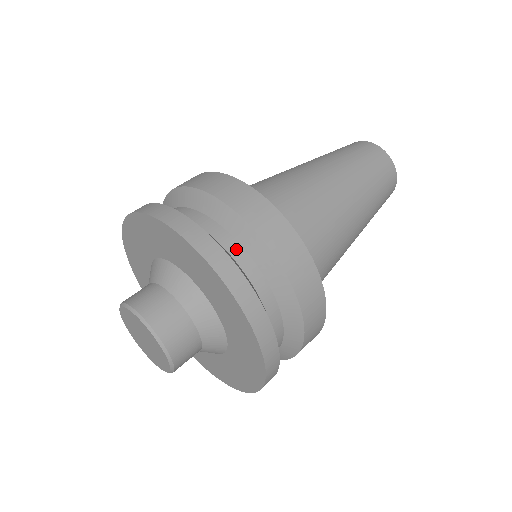
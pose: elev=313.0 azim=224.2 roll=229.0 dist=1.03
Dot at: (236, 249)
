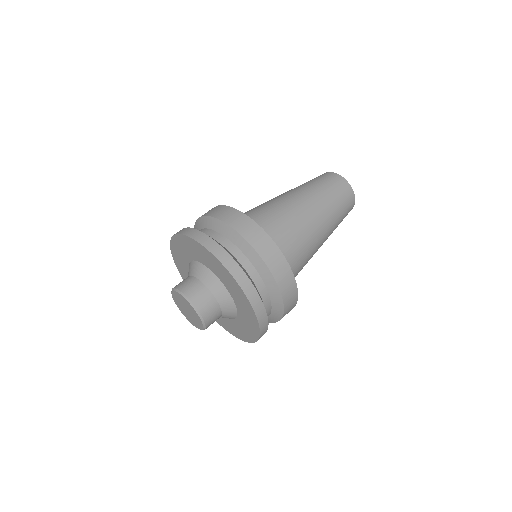
Dot at: (257, 279)
